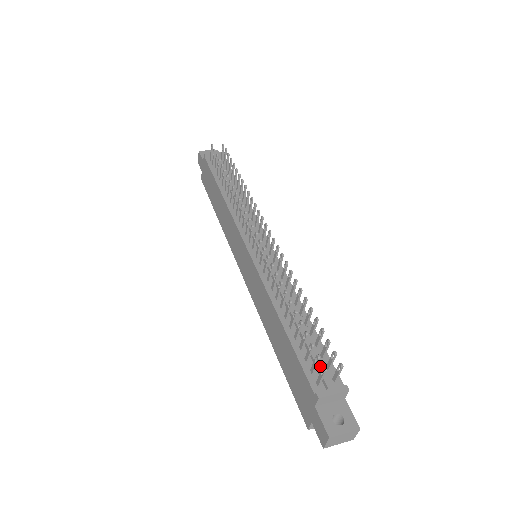
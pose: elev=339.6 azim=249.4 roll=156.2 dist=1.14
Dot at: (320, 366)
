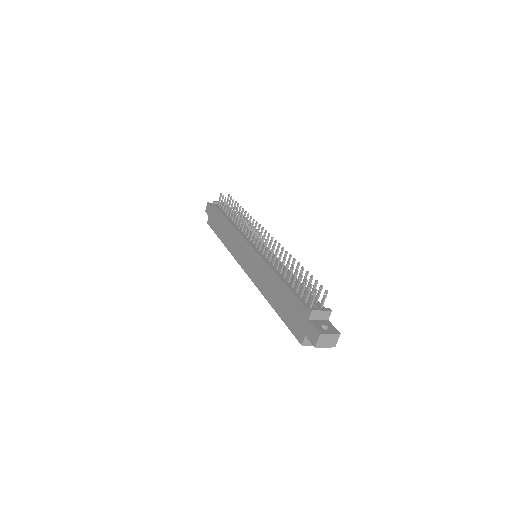
Dot at: occluded
